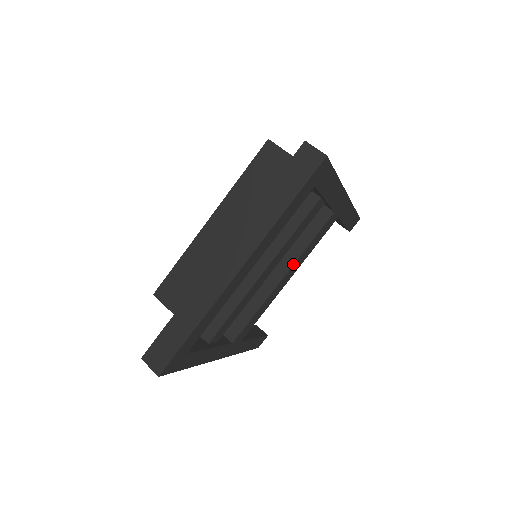
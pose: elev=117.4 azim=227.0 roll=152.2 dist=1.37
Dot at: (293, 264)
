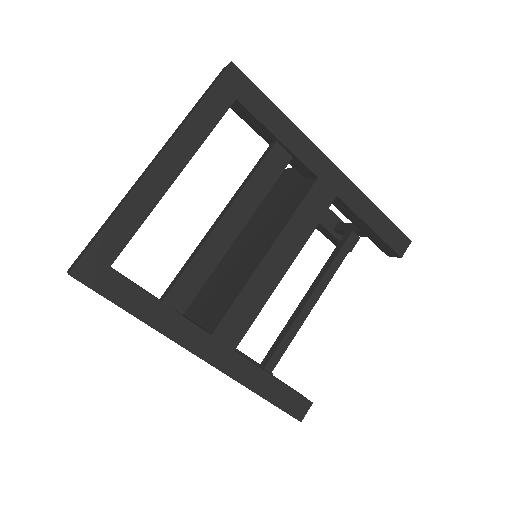
Dot at: (278, 236)
